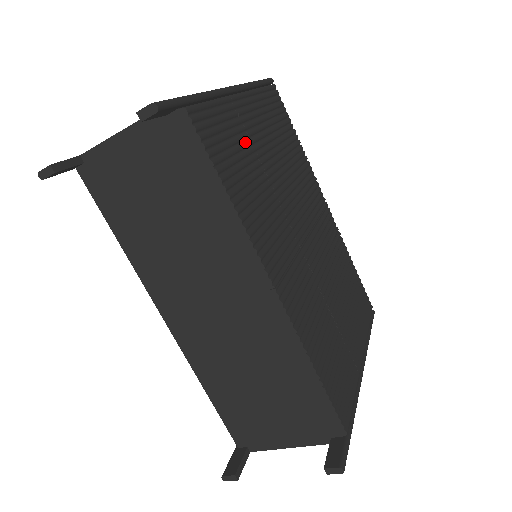
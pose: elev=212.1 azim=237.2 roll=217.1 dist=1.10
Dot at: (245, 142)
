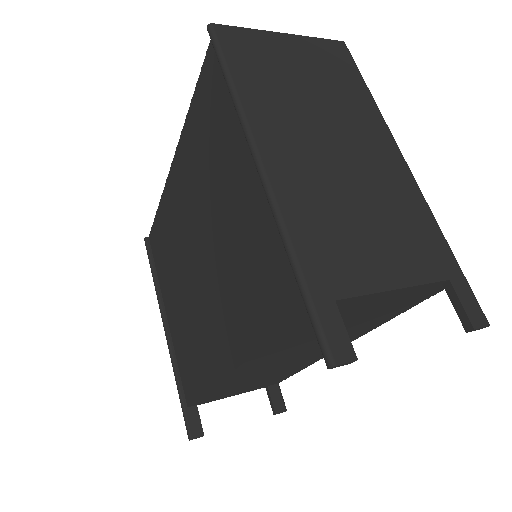
Dot at: occluded
